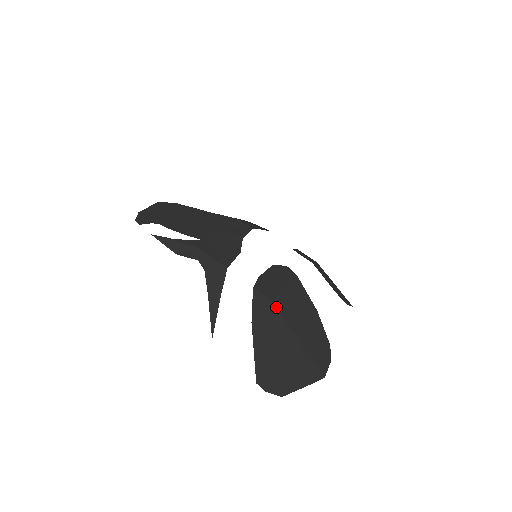
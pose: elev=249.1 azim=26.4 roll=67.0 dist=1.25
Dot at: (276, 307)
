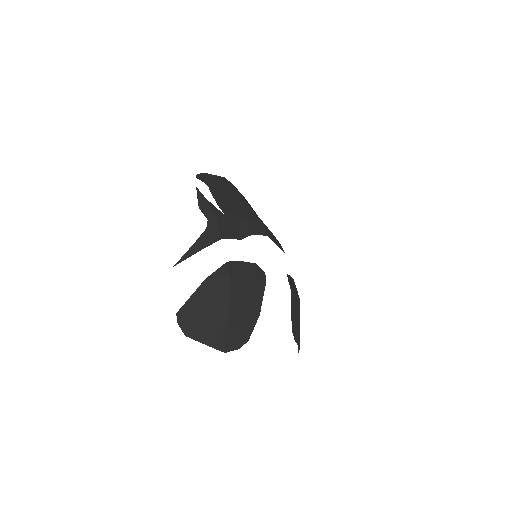
Dot at: (230, 284)
